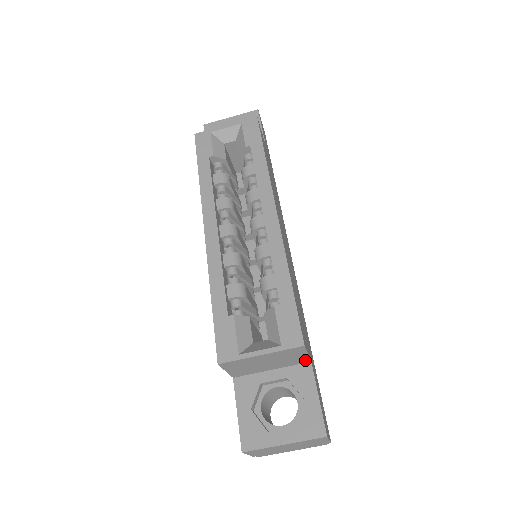
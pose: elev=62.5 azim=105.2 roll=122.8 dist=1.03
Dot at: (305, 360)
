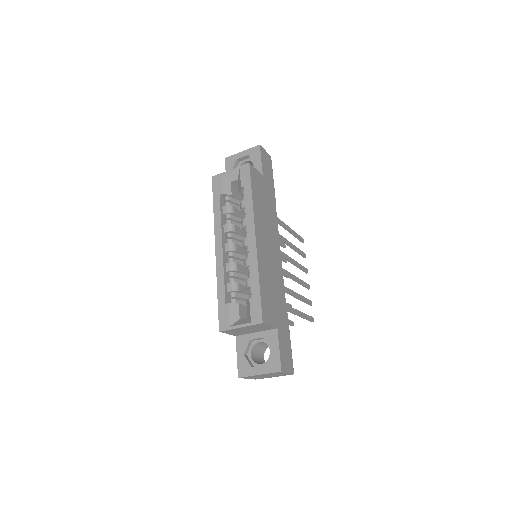
Dot at: (272, 328)
